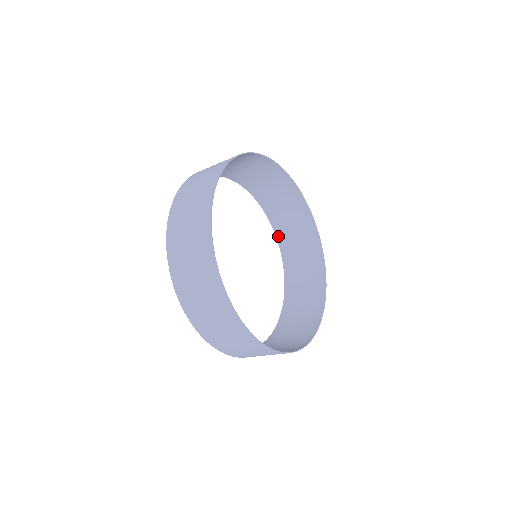
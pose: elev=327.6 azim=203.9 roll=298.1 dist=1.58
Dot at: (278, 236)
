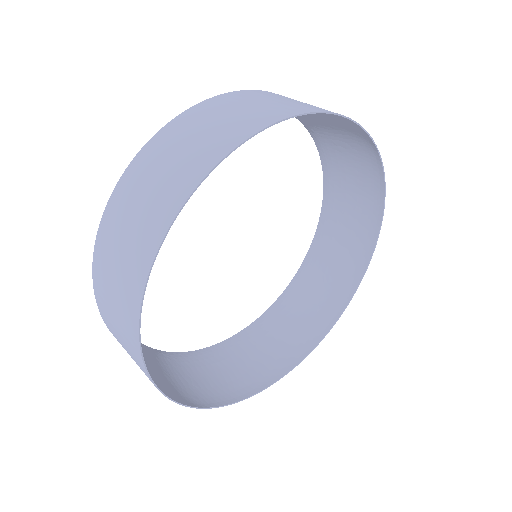
Dot at: (322, 221)
